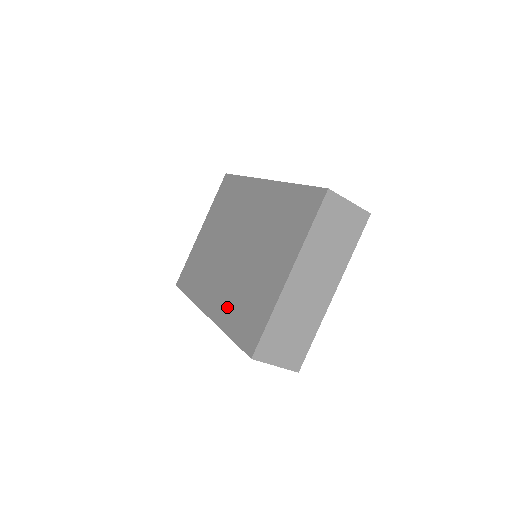
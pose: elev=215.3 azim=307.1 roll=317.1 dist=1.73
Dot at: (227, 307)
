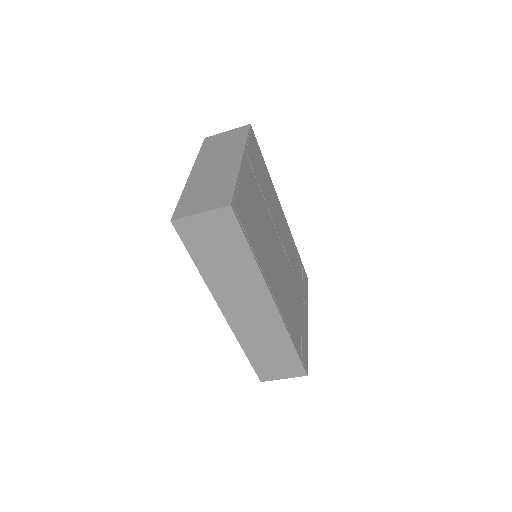
Dot at: occluded
